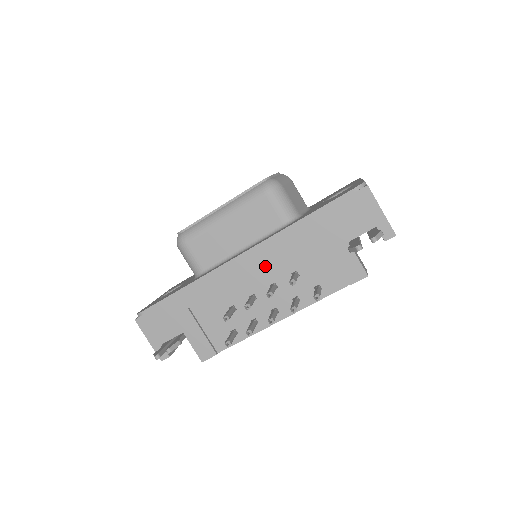
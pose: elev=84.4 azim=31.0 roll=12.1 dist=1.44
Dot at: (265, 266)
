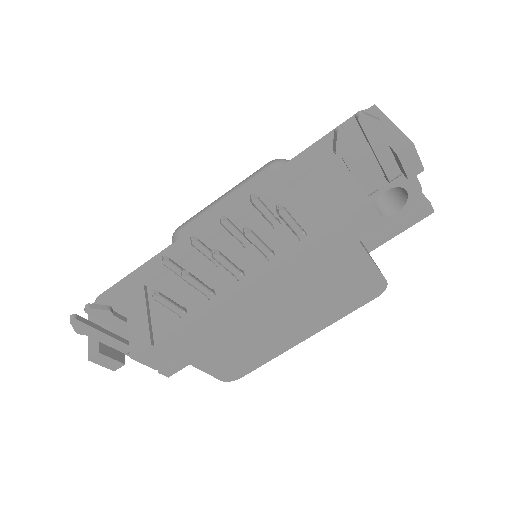
Dot at: (242, 221)
